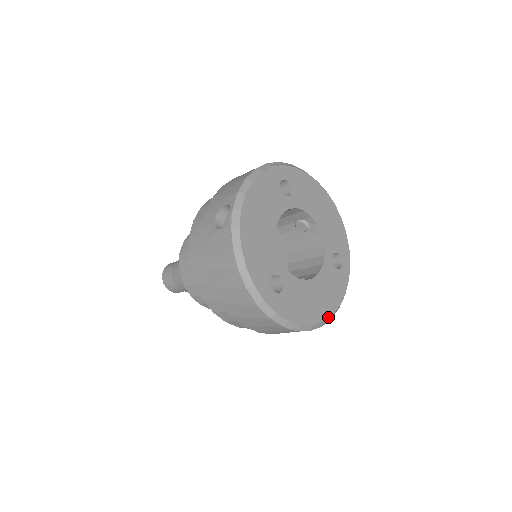
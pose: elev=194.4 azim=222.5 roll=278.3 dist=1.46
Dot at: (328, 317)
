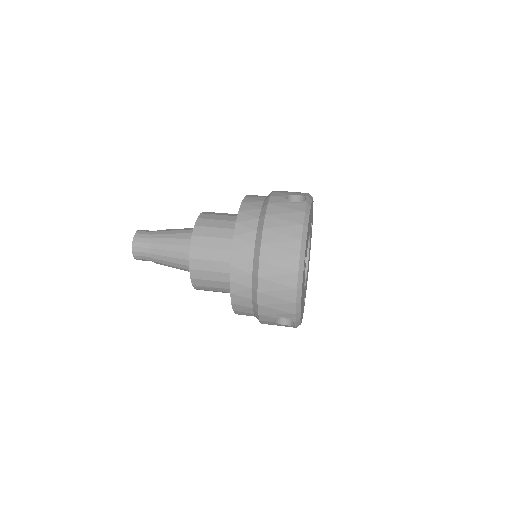
Dot at: occluded
